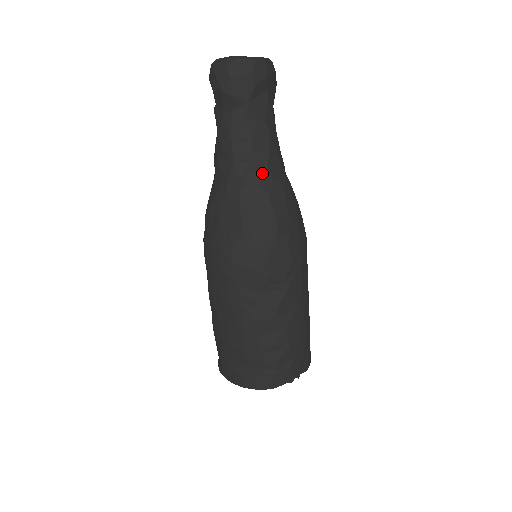
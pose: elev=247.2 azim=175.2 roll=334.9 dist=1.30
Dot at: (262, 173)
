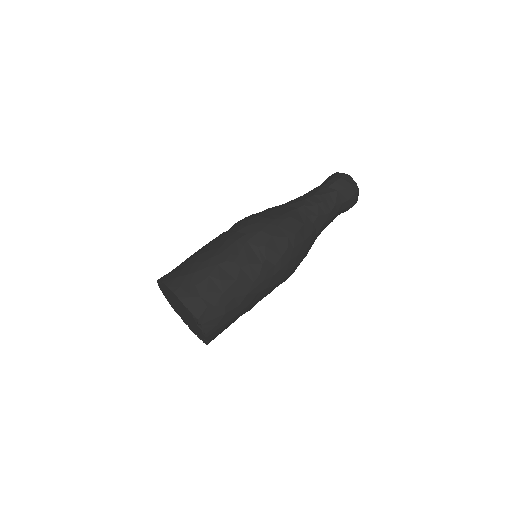
Dot at: (313, 215)
